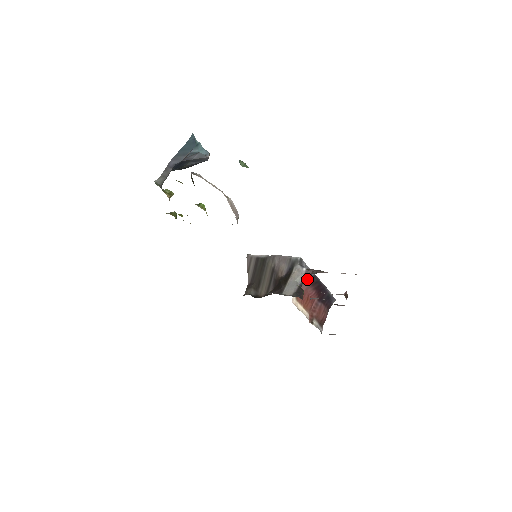
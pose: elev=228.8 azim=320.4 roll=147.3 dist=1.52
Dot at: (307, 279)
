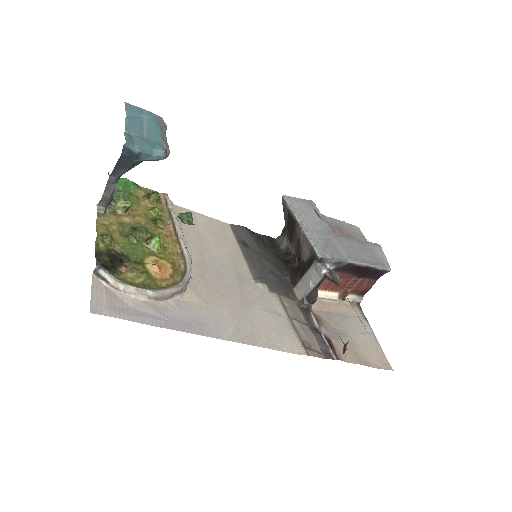
Dot at: (336, 268)
